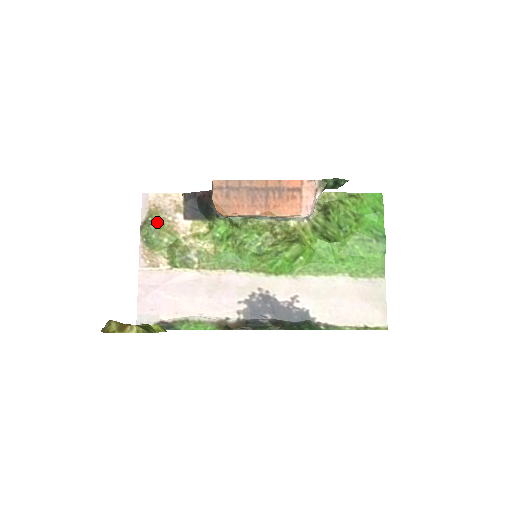
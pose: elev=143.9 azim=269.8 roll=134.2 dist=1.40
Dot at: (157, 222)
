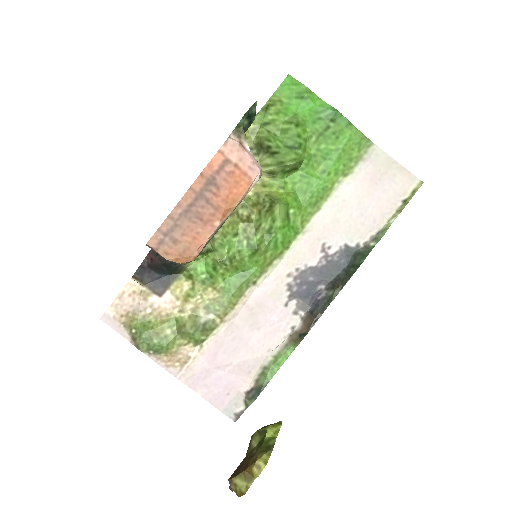
Dot at: (143, 327)
